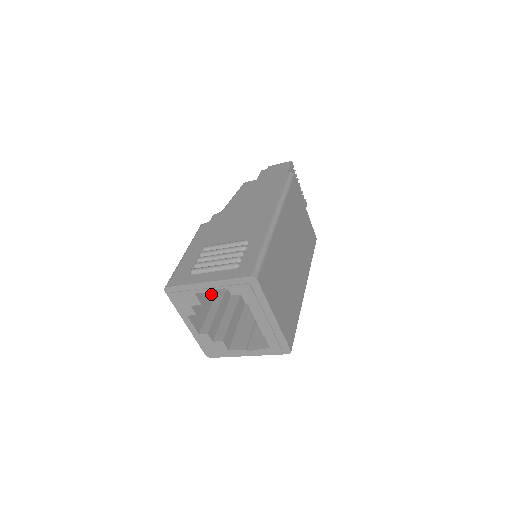
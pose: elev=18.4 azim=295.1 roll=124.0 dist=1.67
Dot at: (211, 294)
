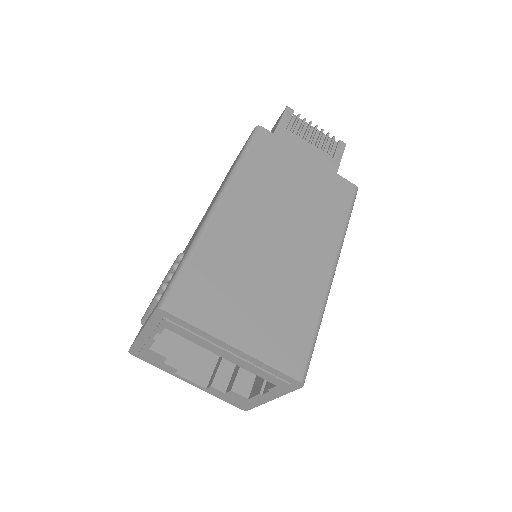
Dot at: occluded
